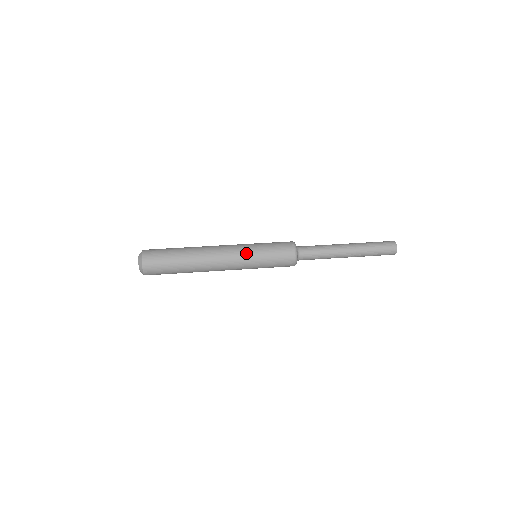
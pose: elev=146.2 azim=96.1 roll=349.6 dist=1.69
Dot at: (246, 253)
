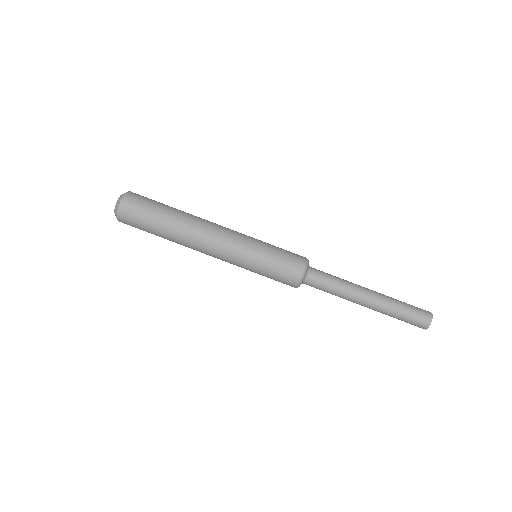
Dot at: (242, 253)
